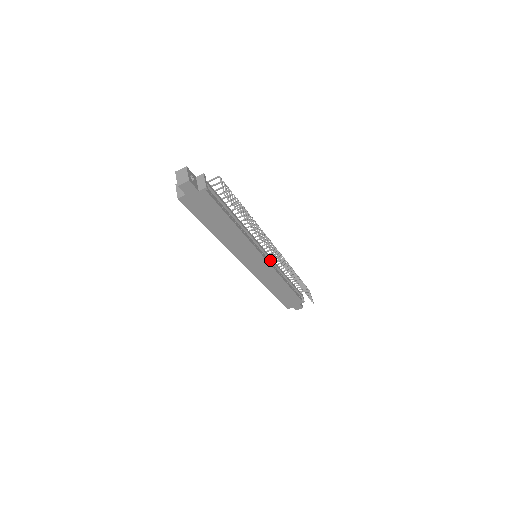
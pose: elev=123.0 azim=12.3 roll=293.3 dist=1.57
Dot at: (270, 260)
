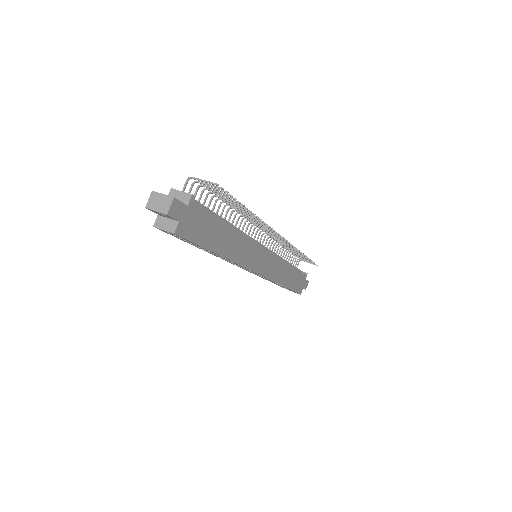
Dot at: occluded
